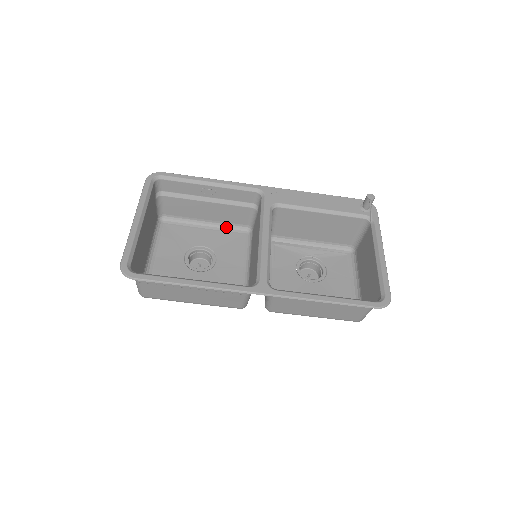
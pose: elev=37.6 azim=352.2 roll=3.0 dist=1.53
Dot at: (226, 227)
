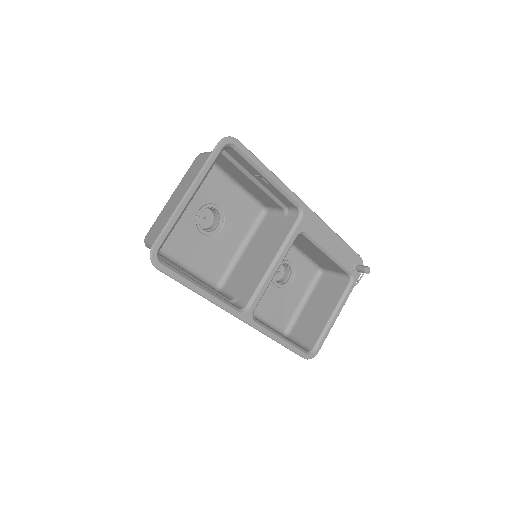
Dot at: (249, 196)
